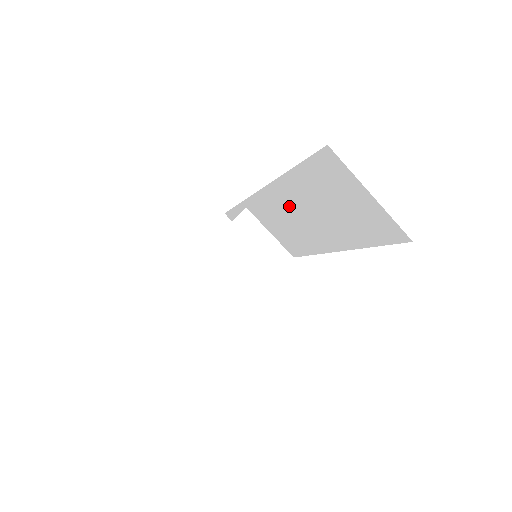
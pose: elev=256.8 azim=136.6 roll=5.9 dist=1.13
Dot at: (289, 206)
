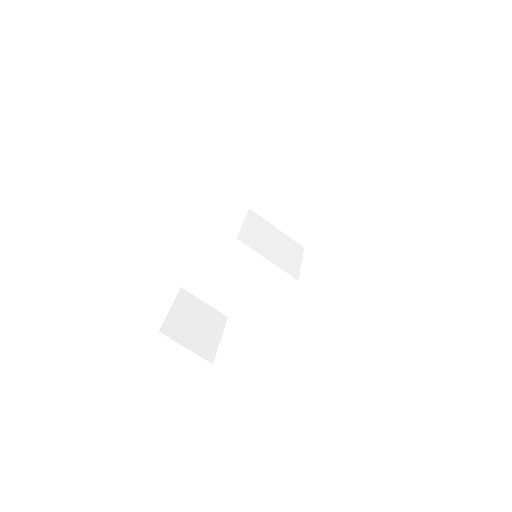
Dot at: (267, 212)
